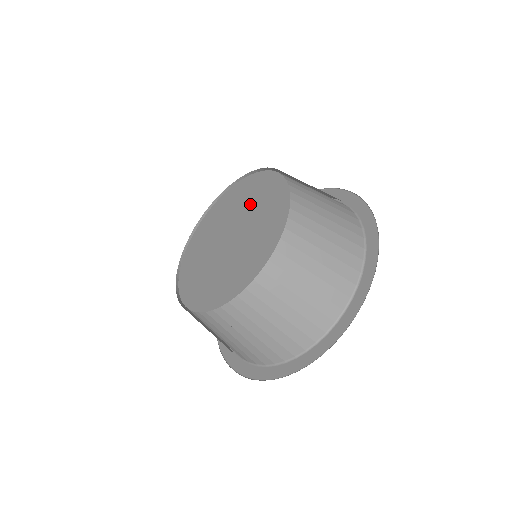
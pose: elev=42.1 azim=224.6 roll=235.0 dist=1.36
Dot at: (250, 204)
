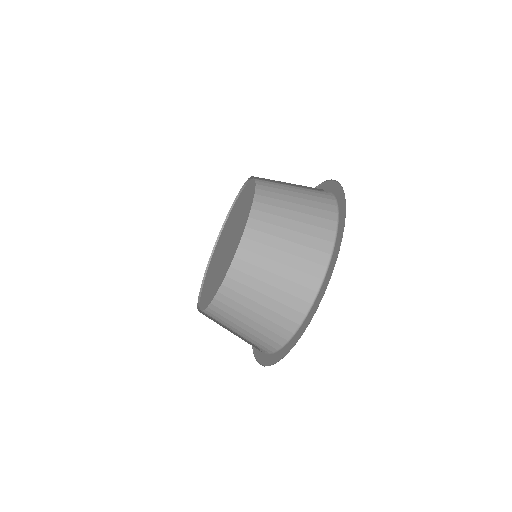
Dot at: (240, 213)
